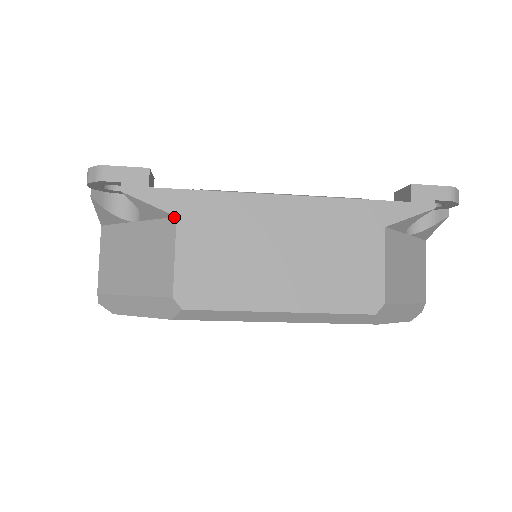
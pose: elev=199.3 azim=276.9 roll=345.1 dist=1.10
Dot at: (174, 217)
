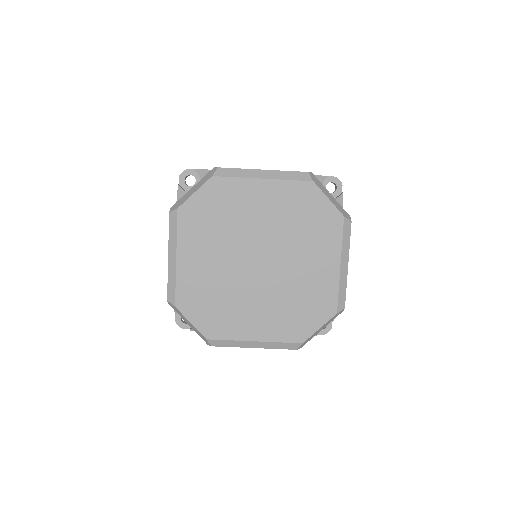
Dot at: occluded
